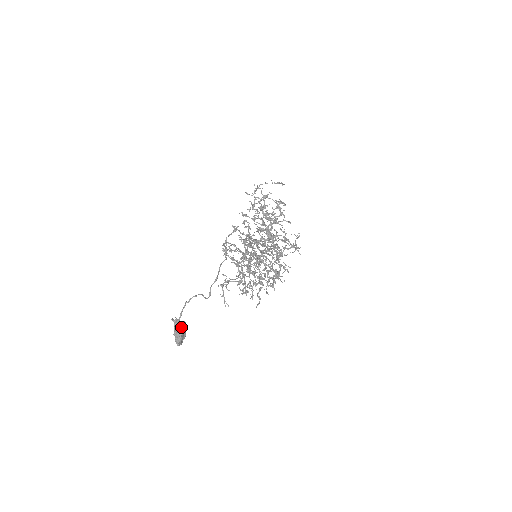
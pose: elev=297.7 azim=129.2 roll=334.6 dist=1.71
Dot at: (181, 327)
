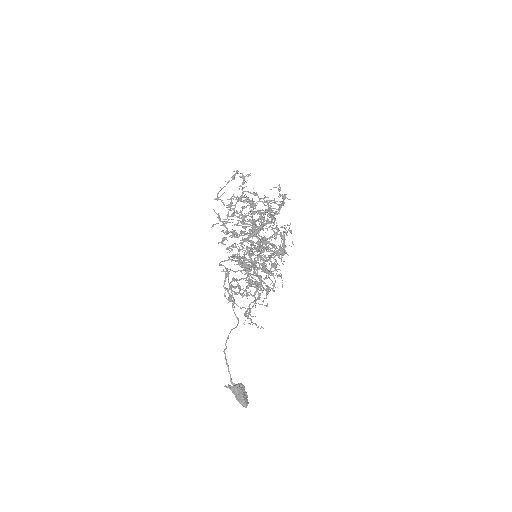
Dot at: (239, 393)
